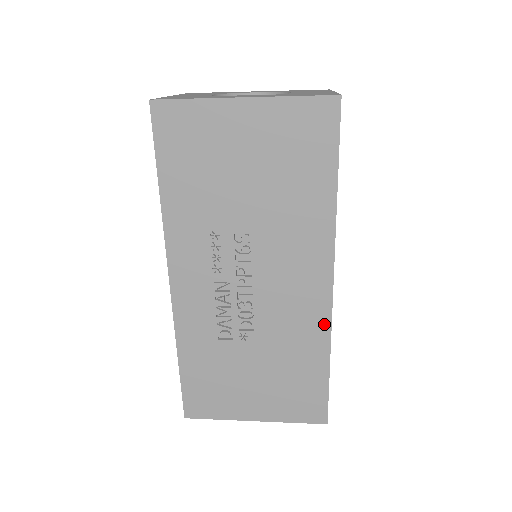
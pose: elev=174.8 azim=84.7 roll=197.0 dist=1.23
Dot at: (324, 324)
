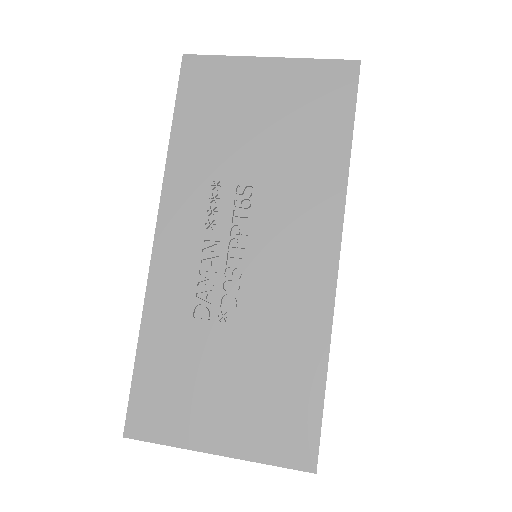
Dot at: (325, 308)
